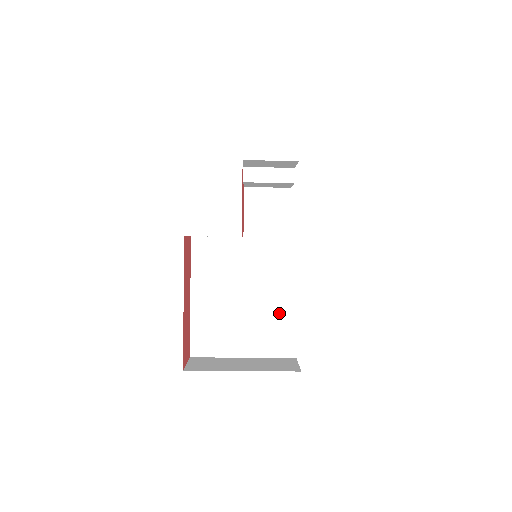
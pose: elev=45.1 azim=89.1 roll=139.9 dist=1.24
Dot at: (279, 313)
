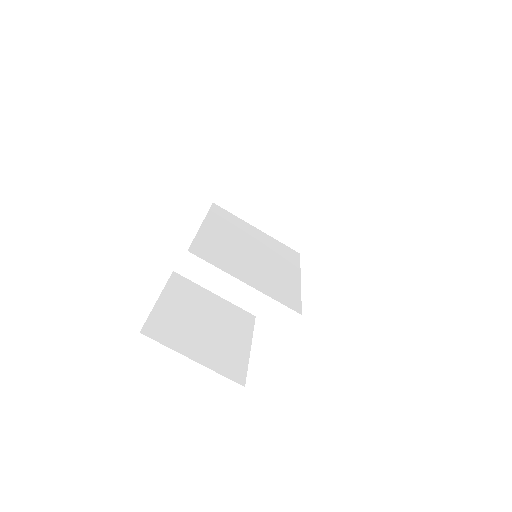
Dot at: (284, 279)
